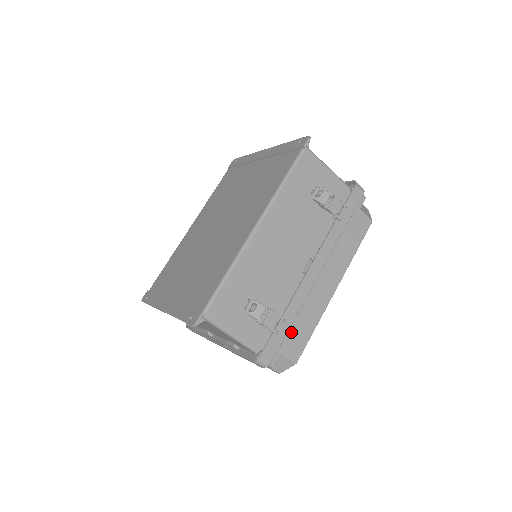
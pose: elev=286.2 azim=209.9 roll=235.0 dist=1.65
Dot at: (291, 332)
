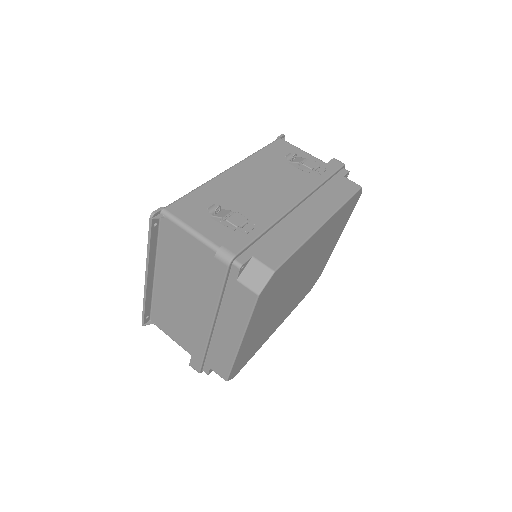
Dot at: (266, 242)
